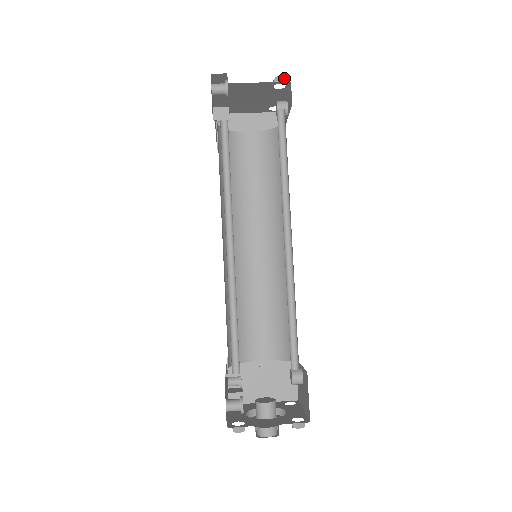
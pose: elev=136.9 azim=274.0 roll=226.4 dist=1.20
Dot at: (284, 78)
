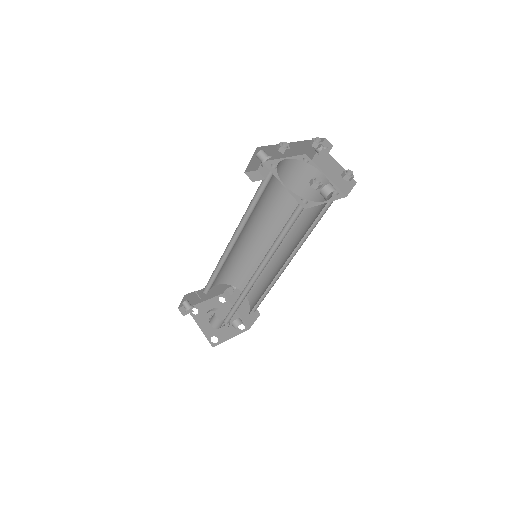
Dot at: (318, 184)
